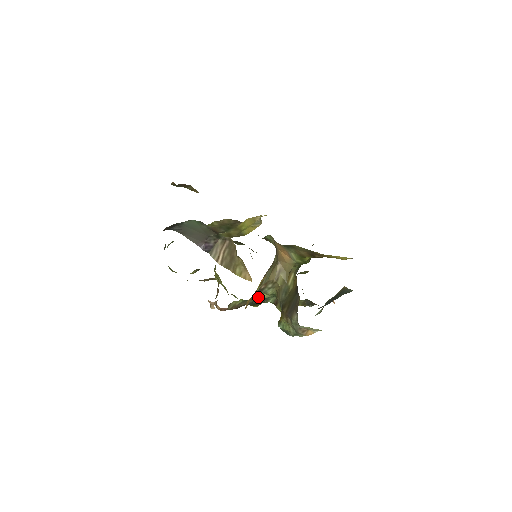
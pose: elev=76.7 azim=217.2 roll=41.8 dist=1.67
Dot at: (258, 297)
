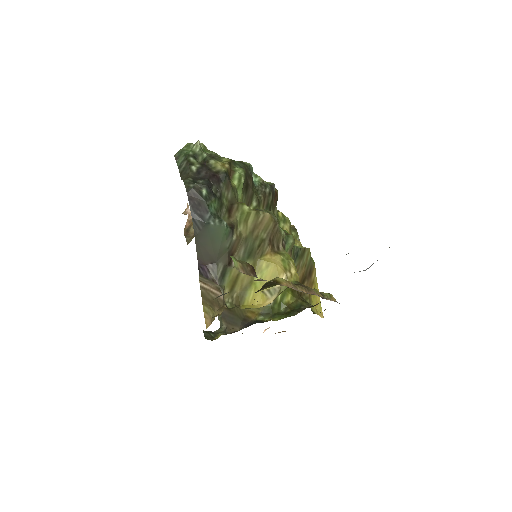
Dot at: occluded
